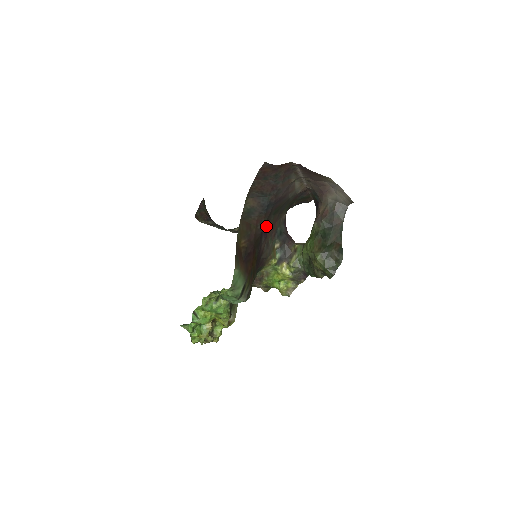
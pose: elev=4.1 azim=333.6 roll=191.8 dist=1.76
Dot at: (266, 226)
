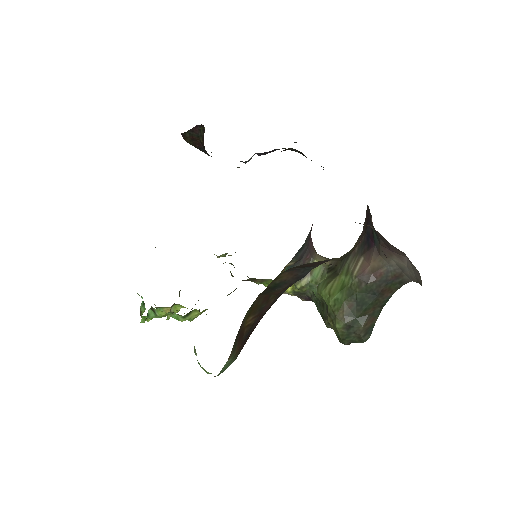
Dot at: occluded
